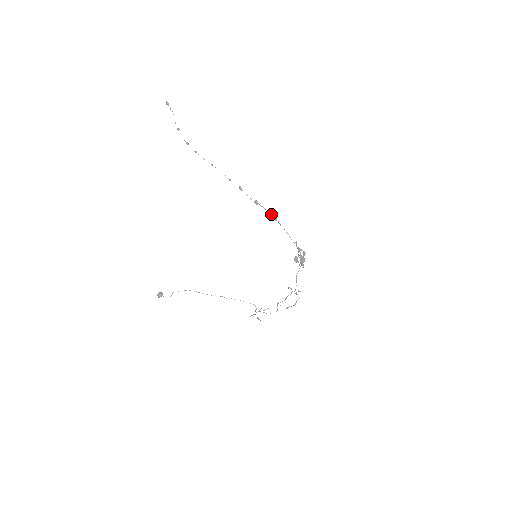
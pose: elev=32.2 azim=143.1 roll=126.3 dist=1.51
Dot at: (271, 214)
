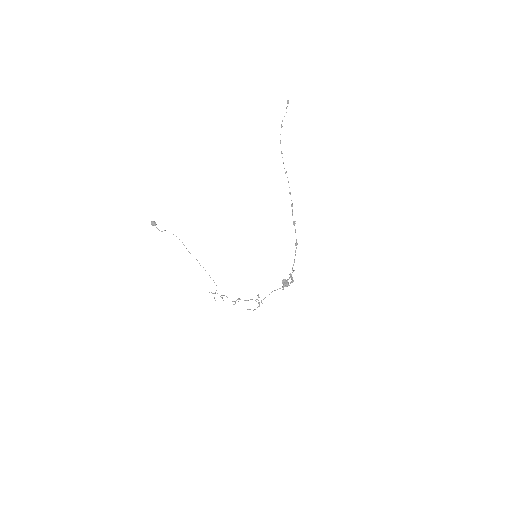
Dot at: occluded
